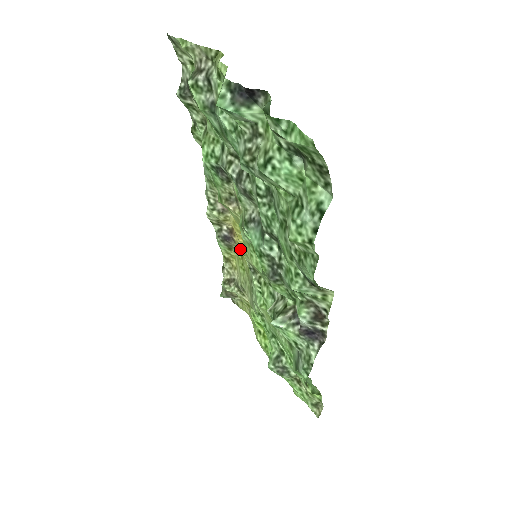
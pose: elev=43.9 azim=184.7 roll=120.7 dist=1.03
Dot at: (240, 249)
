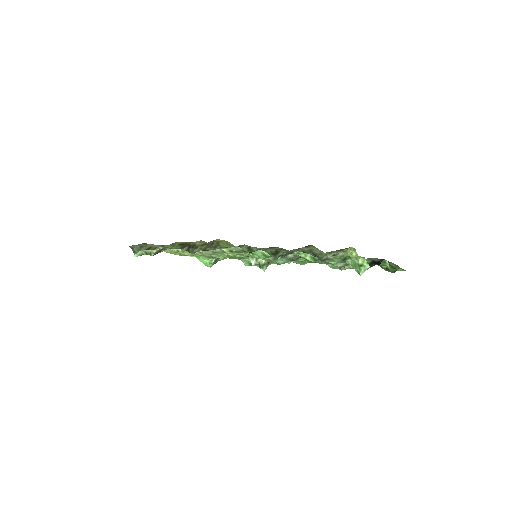
Dot at: occluded
